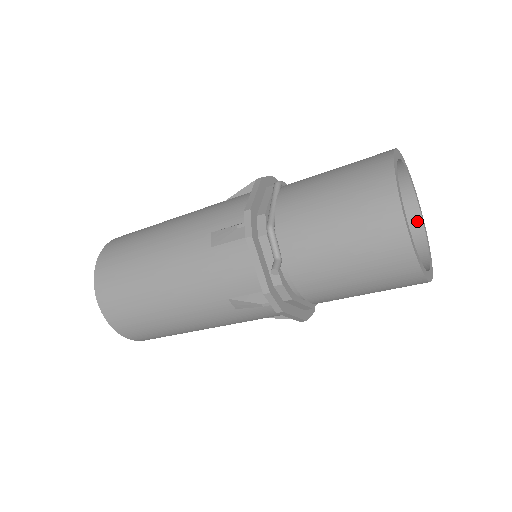
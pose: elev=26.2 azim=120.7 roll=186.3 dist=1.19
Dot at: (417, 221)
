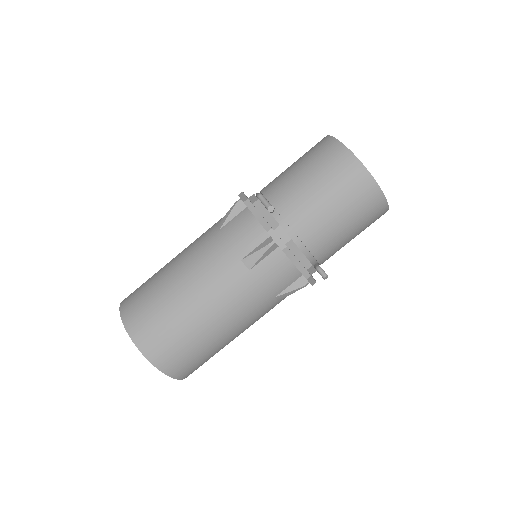
Dot at: occluded
